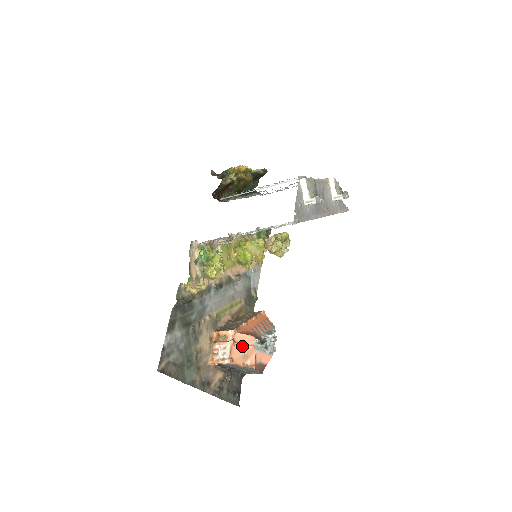
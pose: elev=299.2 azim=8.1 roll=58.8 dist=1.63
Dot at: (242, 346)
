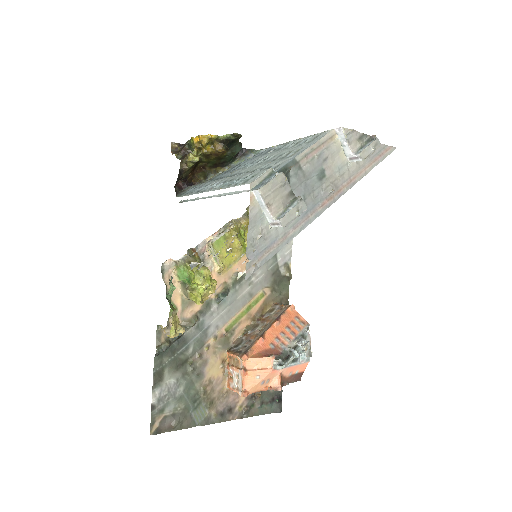
Dot at: (257, 372)
